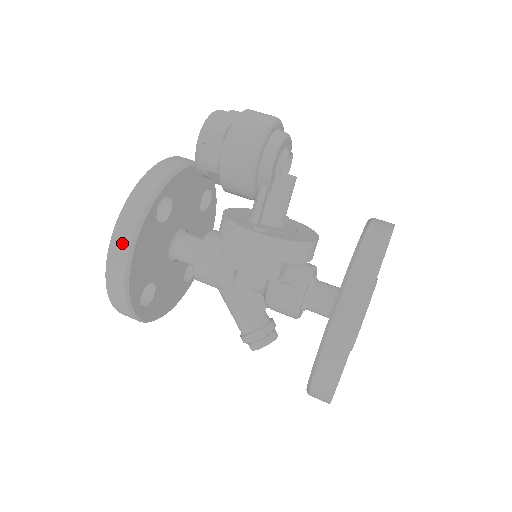
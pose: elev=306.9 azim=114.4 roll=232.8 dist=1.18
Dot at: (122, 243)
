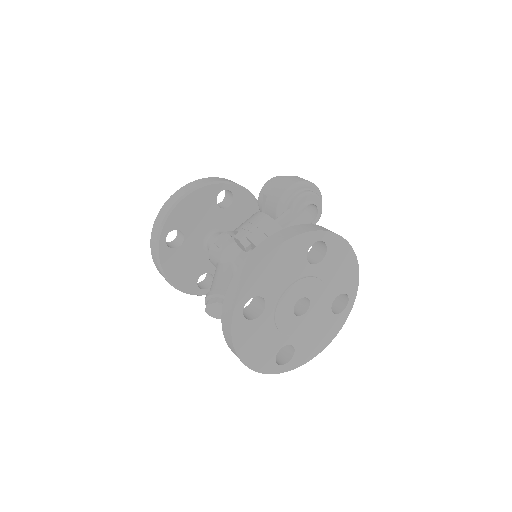
Dot at: (191, 186)
